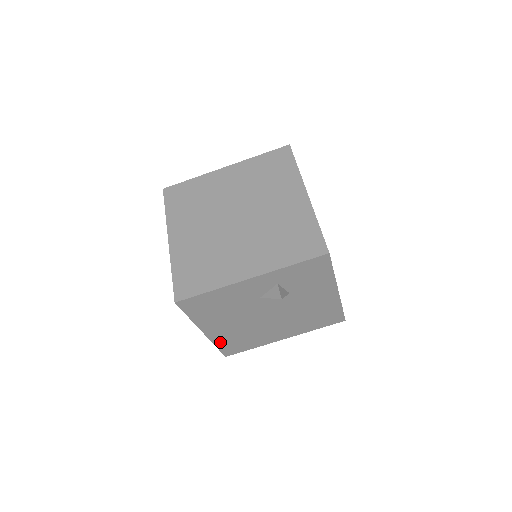
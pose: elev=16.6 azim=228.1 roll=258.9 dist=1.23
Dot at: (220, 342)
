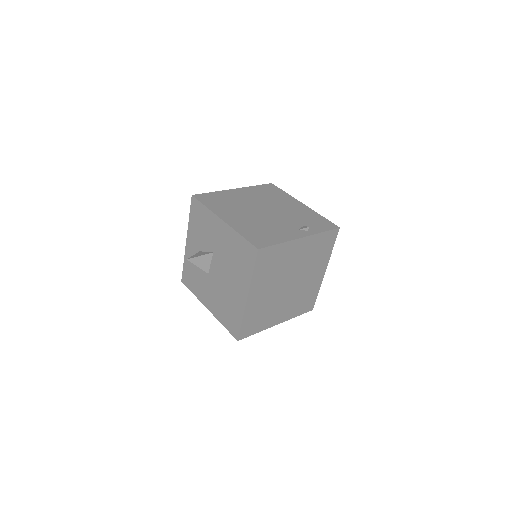
Dot at: occluded
